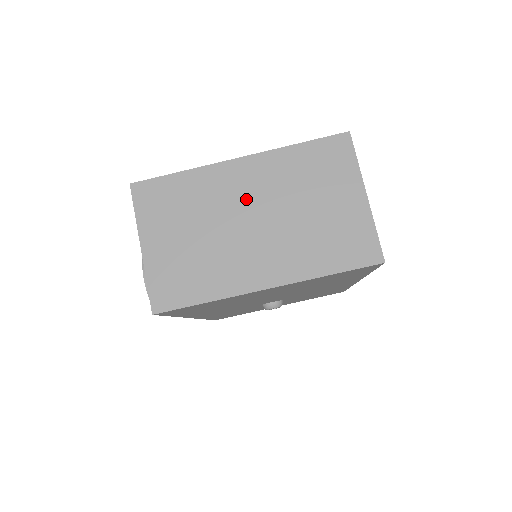
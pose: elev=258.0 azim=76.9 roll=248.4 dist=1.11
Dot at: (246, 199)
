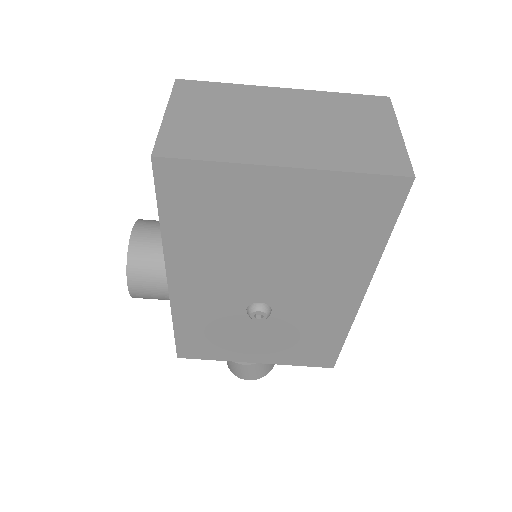
Dot at: (282, 110)
